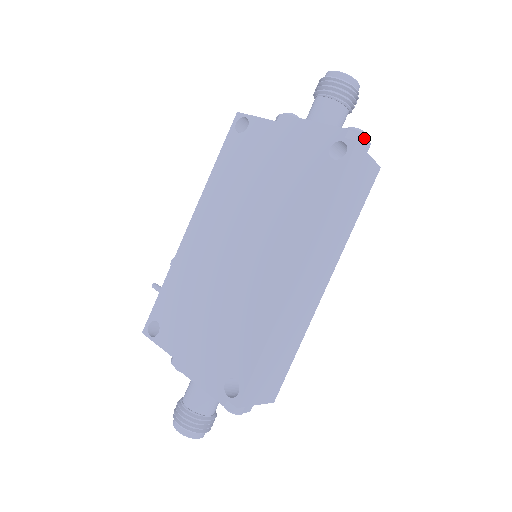
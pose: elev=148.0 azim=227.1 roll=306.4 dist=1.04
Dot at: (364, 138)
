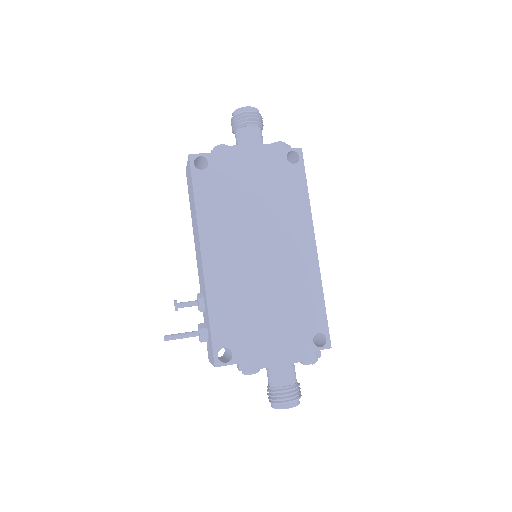
Dot at: (290, 146)
